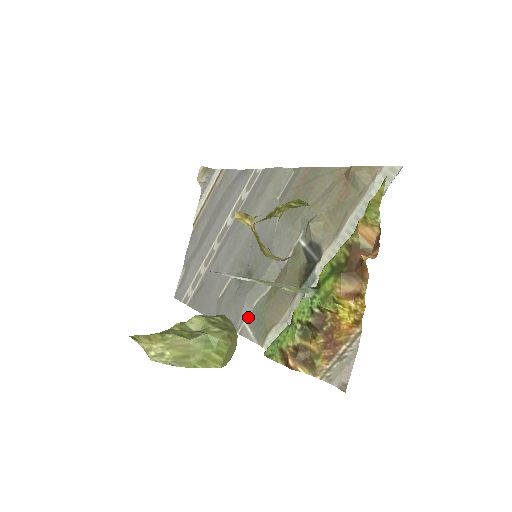
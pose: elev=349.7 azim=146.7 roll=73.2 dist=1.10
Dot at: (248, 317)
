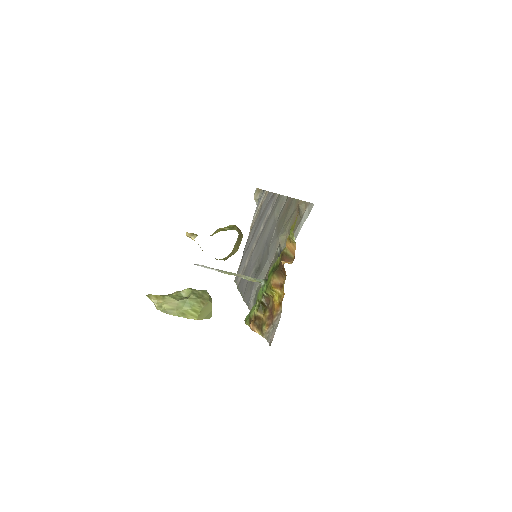
Dot at: (253, 297)
